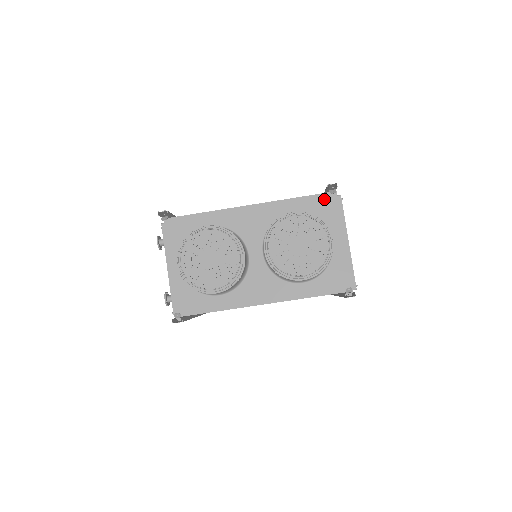
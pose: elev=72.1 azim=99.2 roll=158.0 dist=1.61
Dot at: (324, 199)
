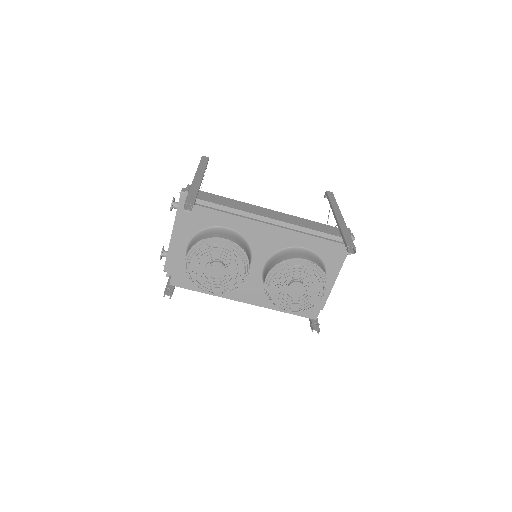
Dot at: (338, 248)
